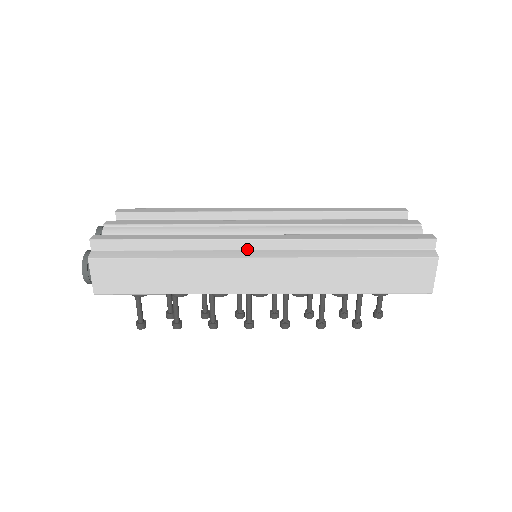
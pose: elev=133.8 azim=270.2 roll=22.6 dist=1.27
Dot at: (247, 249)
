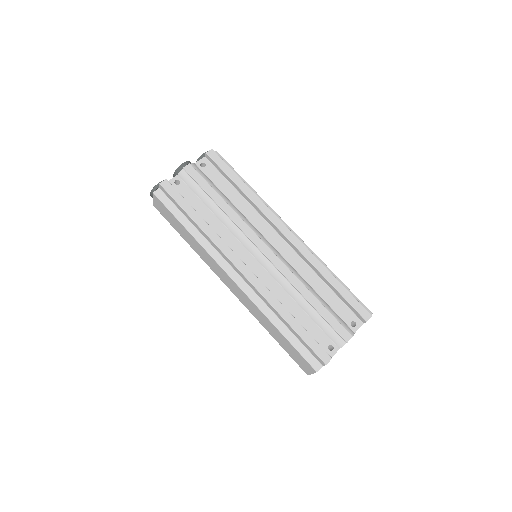
Dot at: (230, 265)
